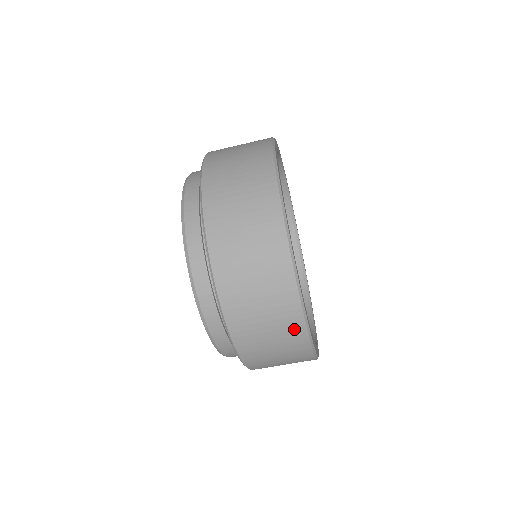
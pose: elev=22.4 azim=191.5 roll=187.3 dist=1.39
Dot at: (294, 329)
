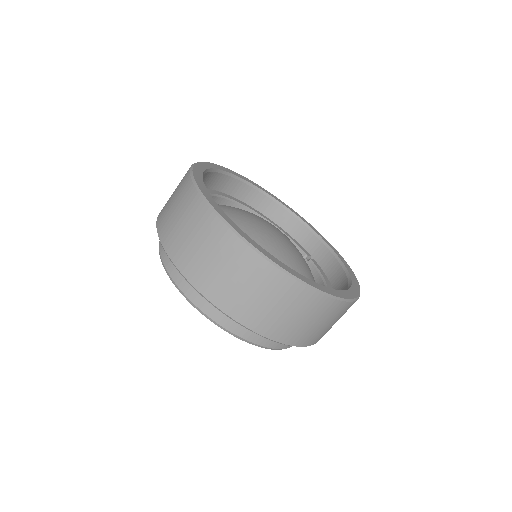
Dot at: (291, 290)
